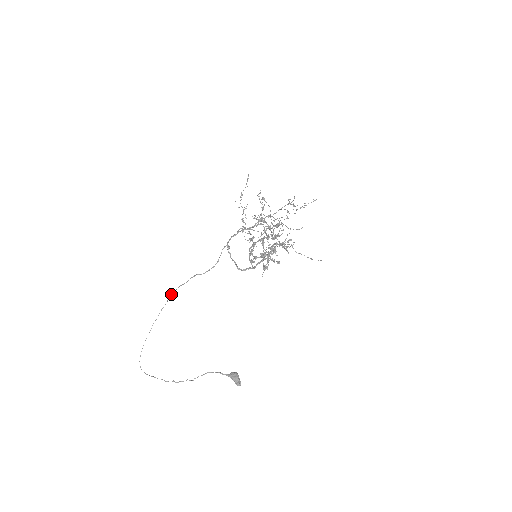
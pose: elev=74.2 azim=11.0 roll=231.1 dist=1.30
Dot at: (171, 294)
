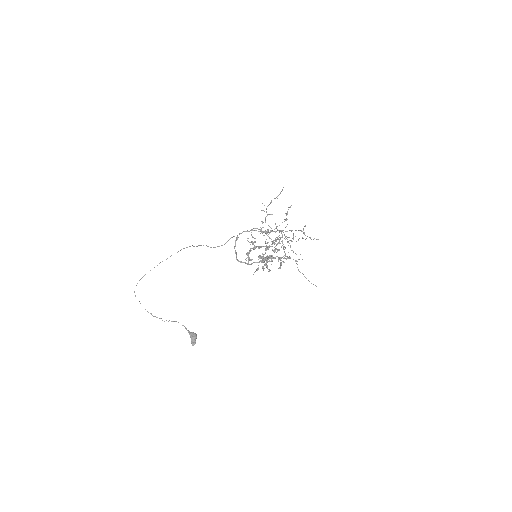
Dot at: (184, 248)
